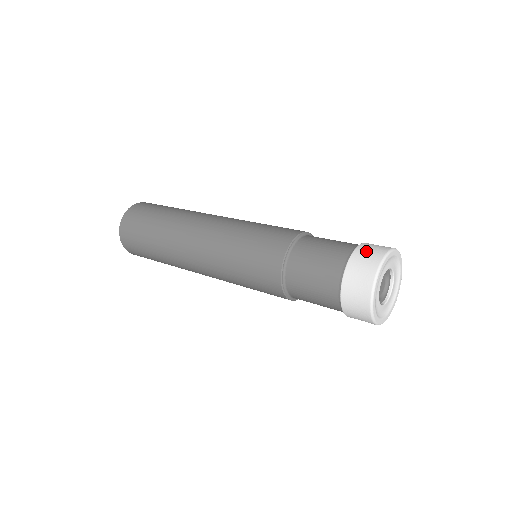
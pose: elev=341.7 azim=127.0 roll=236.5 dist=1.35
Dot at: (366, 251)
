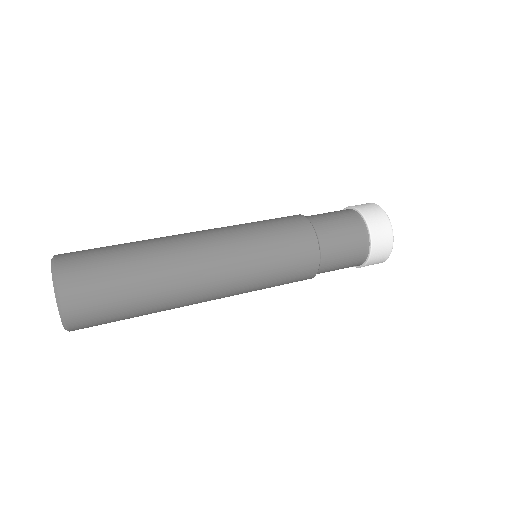
Dot at: (376, 222)
